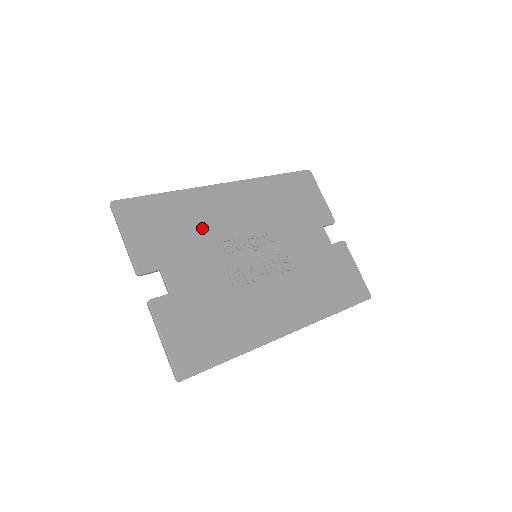
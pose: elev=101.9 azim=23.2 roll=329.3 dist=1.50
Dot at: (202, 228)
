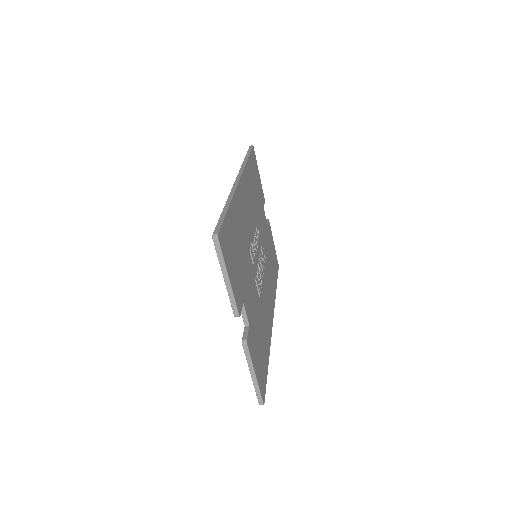
Dot at: (244, 241)
